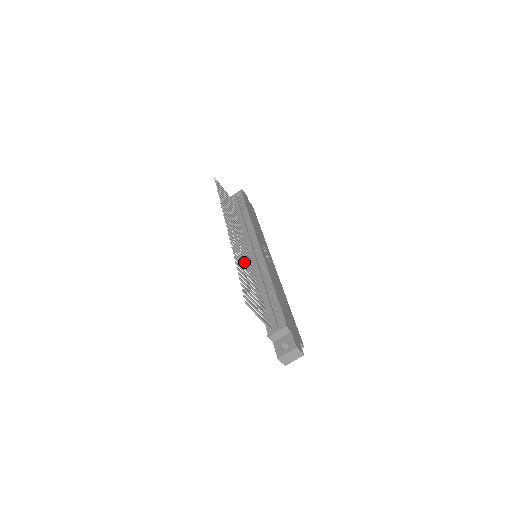
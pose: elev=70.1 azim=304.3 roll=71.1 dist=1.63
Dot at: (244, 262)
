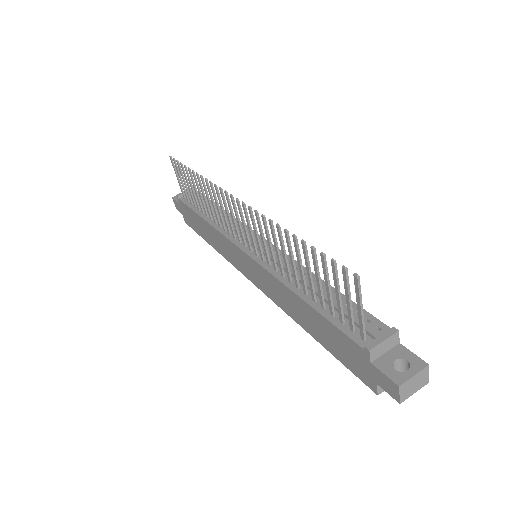
Dot at: (271, 246)
